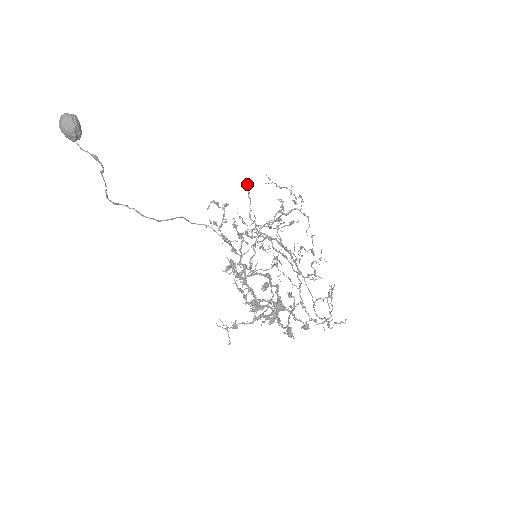
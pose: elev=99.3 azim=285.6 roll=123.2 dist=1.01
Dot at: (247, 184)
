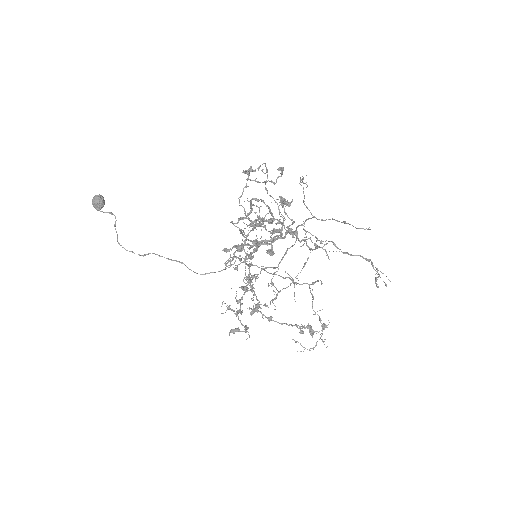
Dot at: occluded
